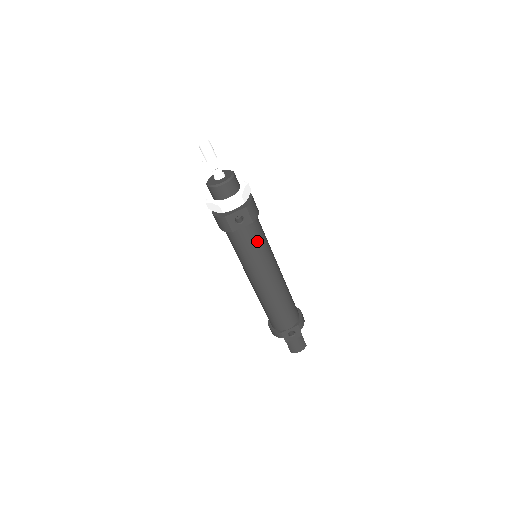
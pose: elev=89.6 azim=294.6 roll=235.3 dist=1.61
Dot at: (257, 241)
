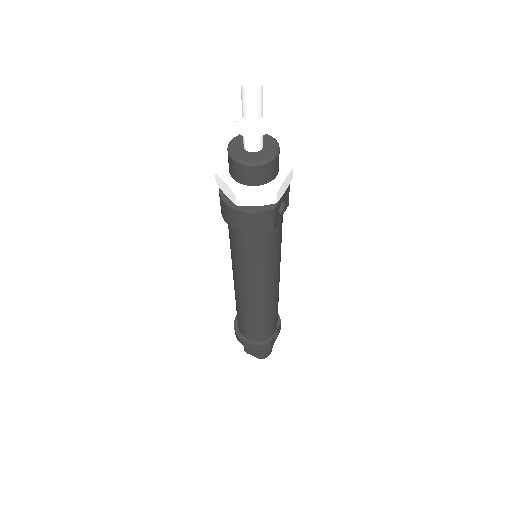
Dot at: occluded
